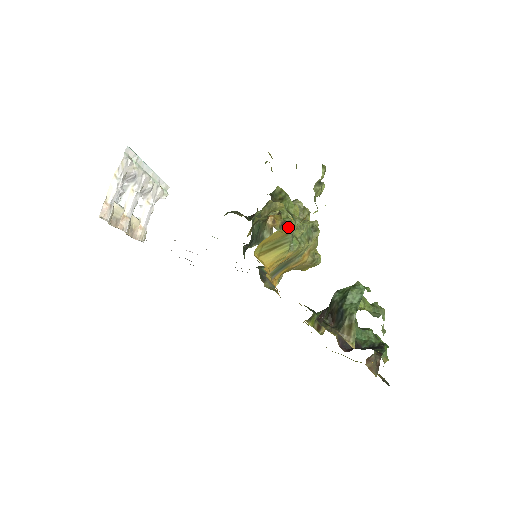
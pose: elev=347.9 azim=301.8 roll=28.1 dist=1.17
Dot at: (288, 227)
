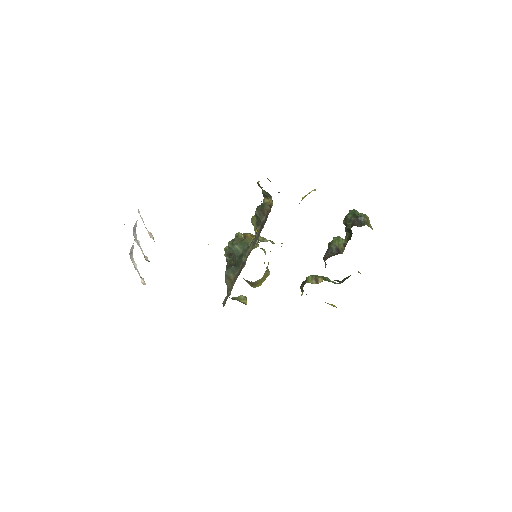
Dot at: (307, 194)
